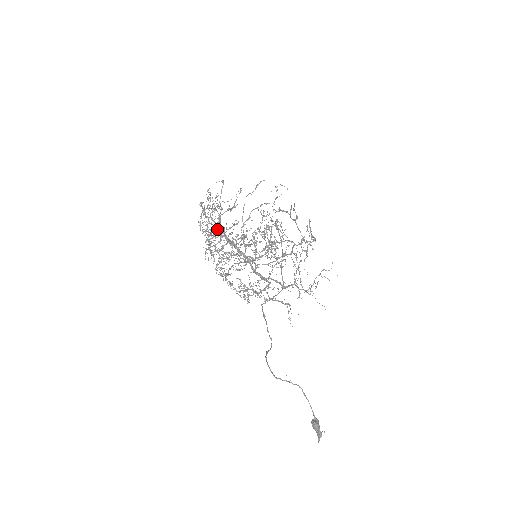
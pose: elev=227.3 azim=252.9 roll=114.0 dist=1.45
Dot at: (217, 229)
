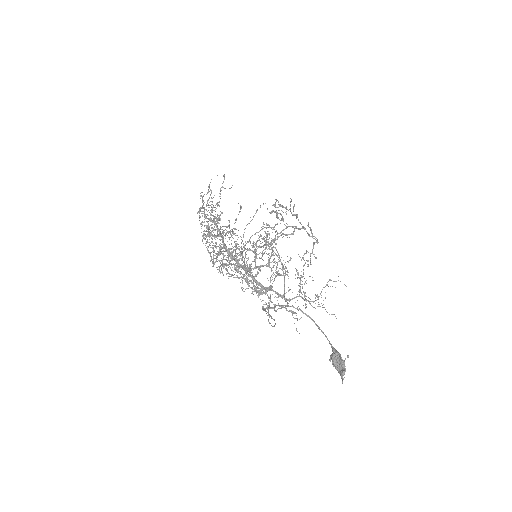
Dot at: (216, 229)
